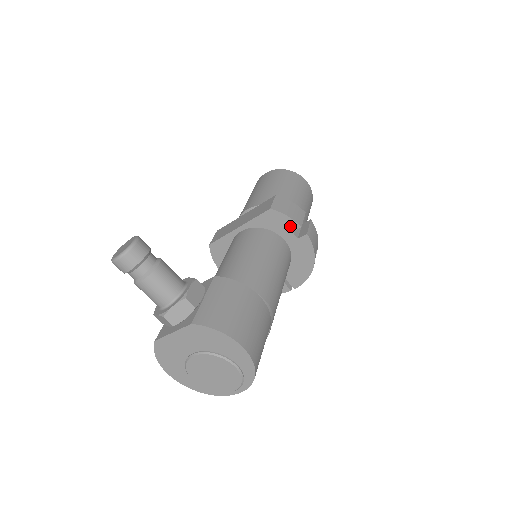
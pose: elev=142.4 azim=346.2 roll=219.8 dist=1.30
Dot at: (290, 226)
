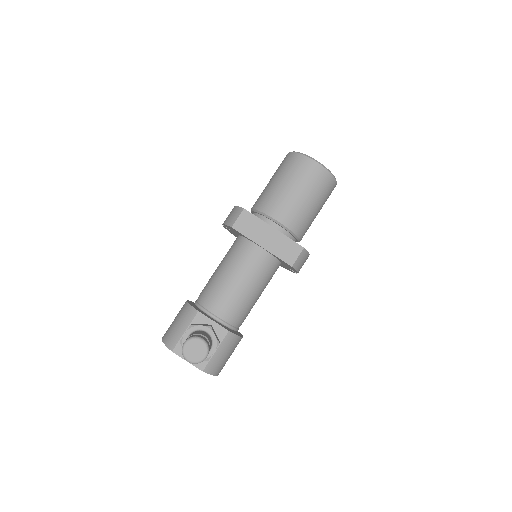
Dot at: (292, 269)
